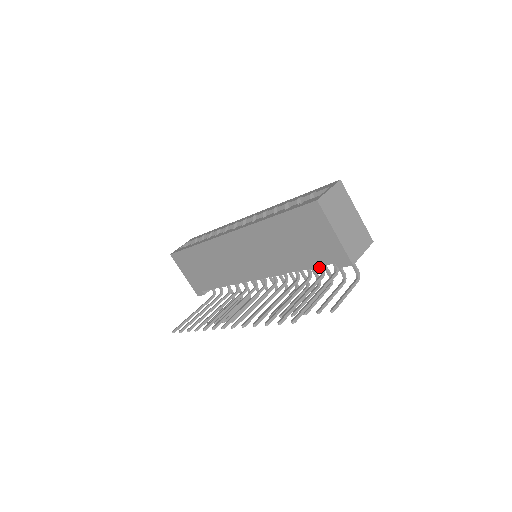
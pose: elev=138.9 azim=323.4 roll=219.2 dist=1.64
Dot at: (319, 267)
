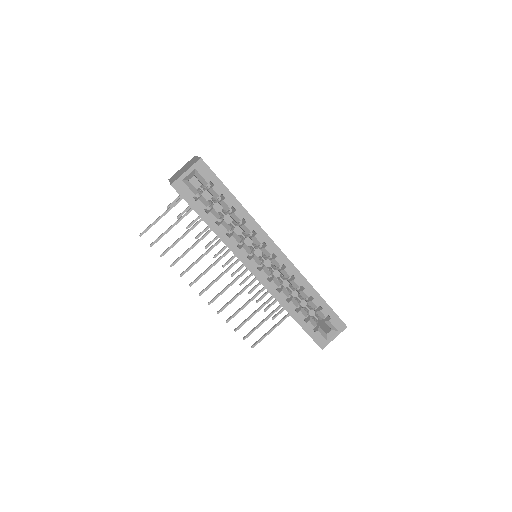
Dot at: occluded
